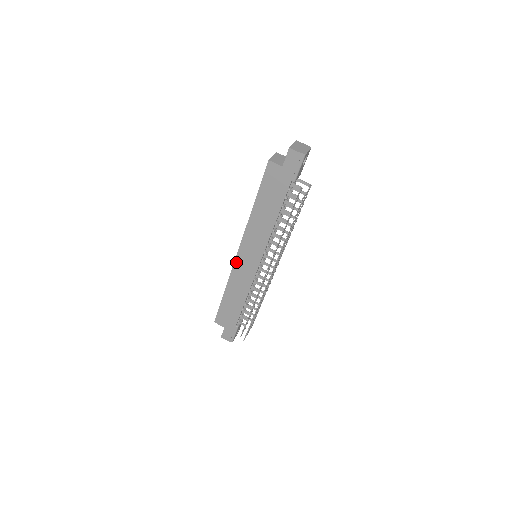
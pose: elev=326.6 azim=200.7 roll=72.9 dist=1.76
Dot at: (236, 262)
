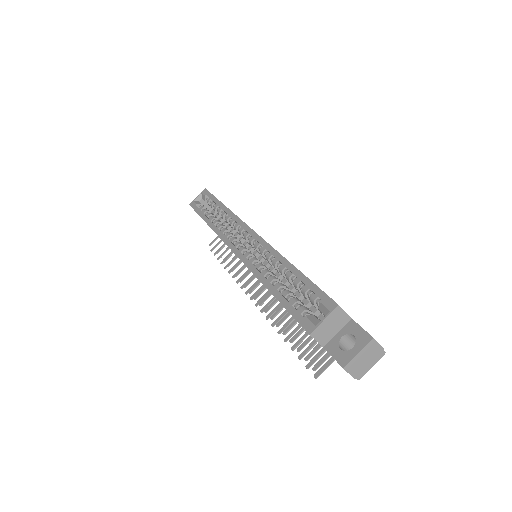
Dot at: (228, 246)
